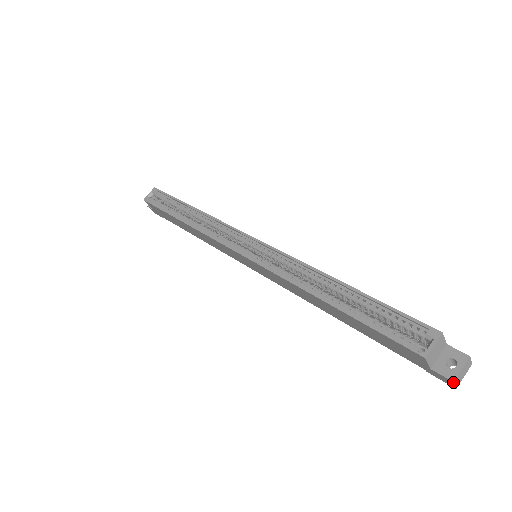
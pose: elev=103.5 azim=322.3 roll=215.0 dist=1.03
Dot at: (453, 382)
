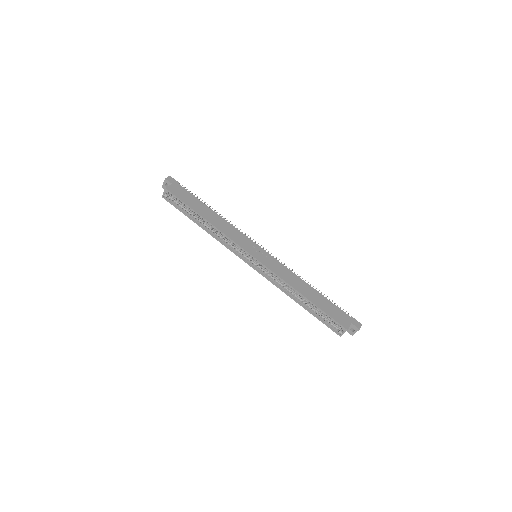
Dot at: occluded
